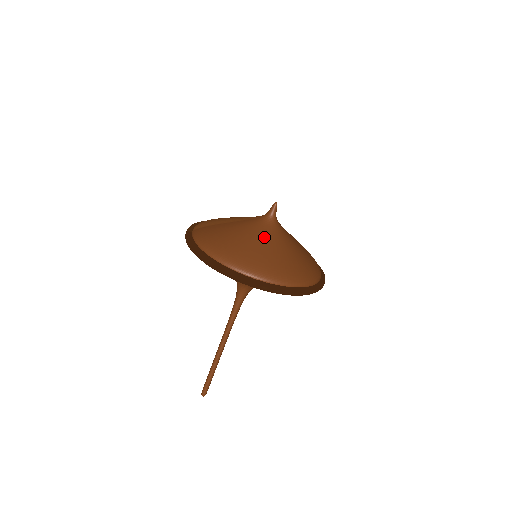
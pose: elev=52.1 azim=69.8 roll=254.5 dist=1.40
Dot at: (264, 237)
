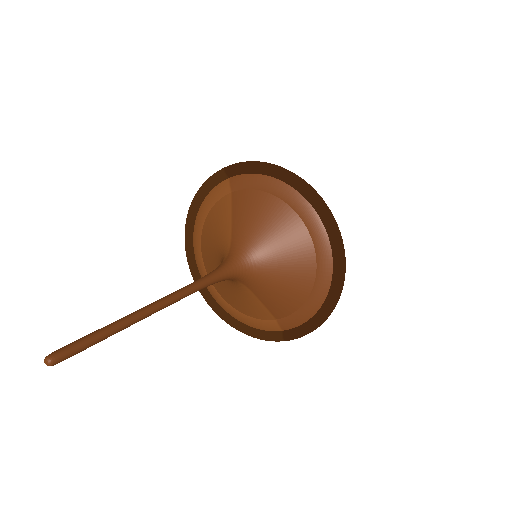
Dot at: occluded
